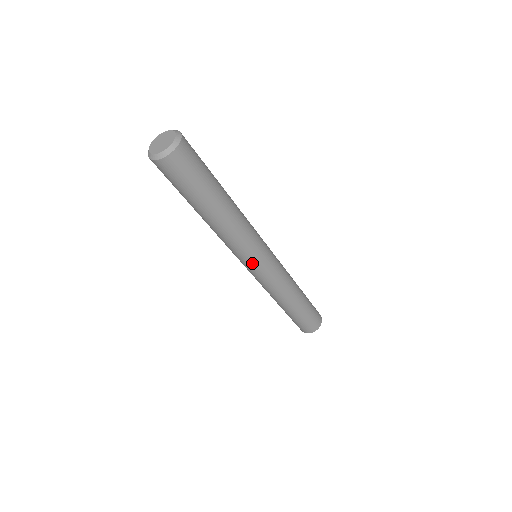
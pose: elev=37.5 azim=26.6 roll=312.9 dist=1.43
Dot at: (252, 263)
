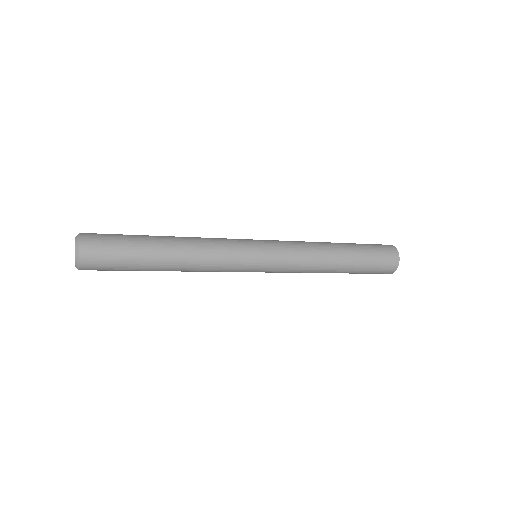
Dot at: occluded
